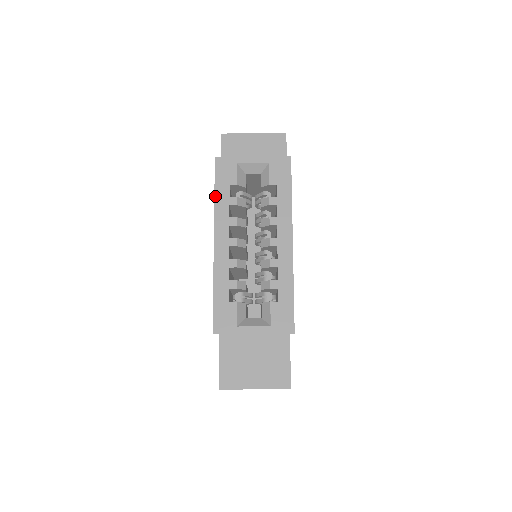
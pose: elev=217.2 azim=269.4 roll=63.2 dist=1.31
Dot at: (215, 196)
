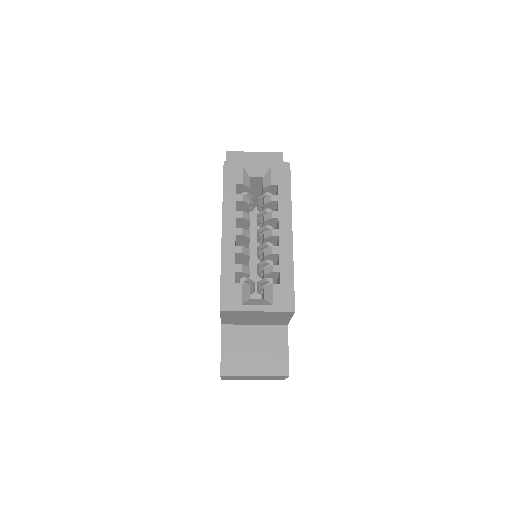
Dot at: (223, 193)
